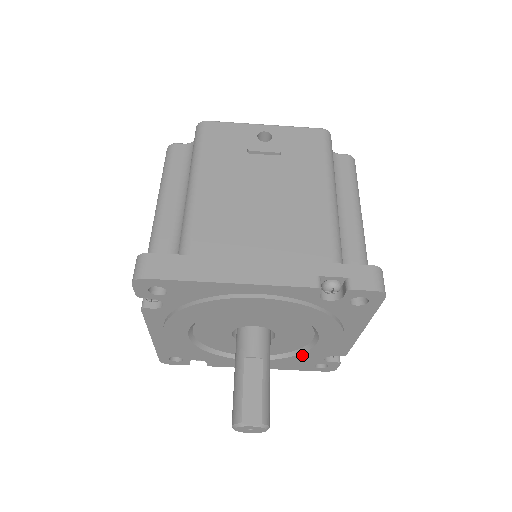
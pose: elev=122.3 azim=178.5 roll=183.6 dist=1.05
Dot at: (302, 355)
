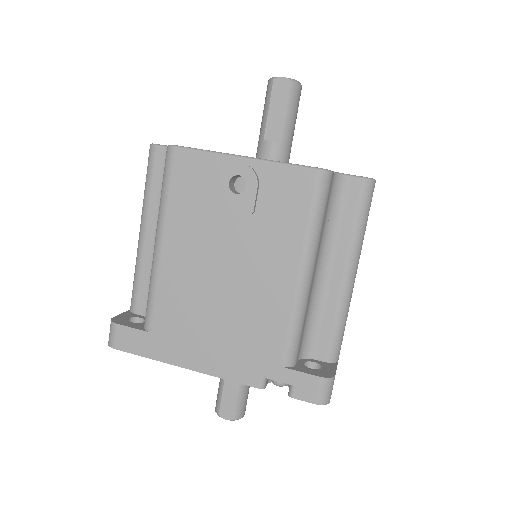
Dot at: occluded
